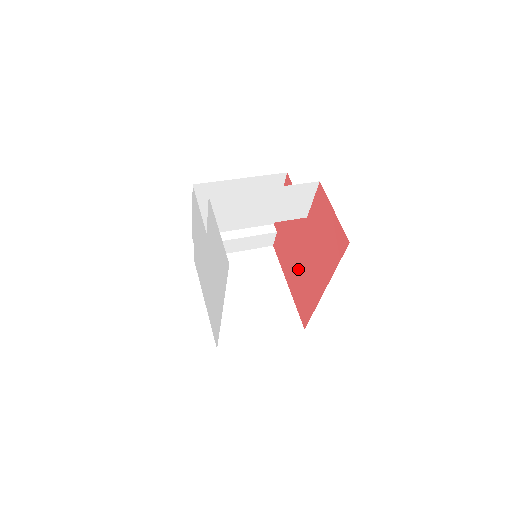
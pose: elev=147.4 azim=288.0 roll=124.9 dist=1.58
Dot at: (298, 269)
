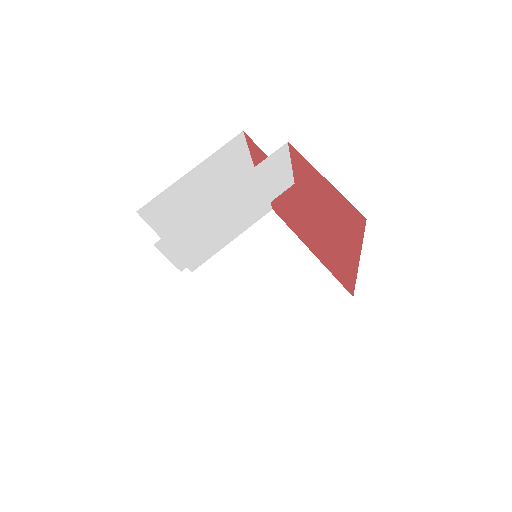
Dot at: (314, 237)
